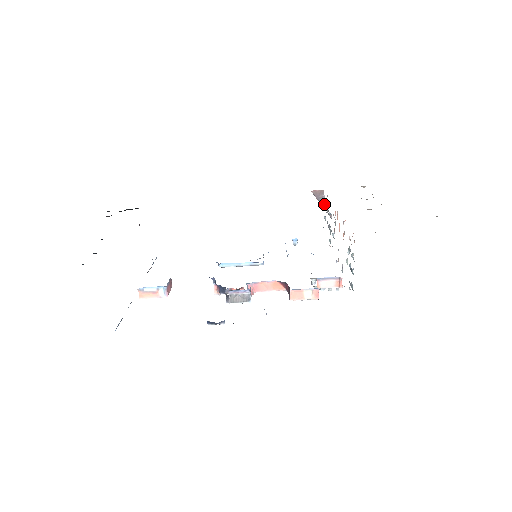
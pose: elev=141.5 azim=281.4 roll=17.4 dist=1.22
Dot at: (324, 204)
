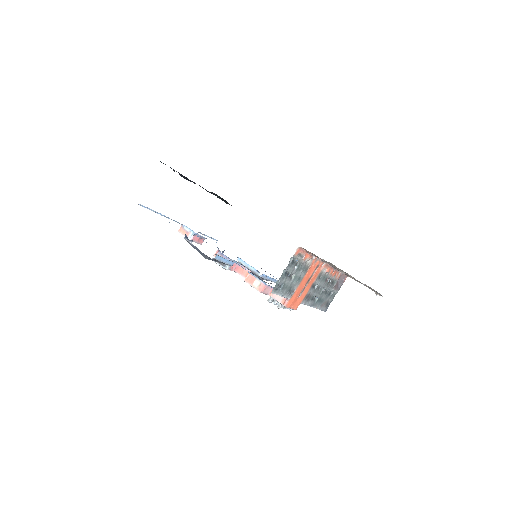
Dot at: (340, 286)
